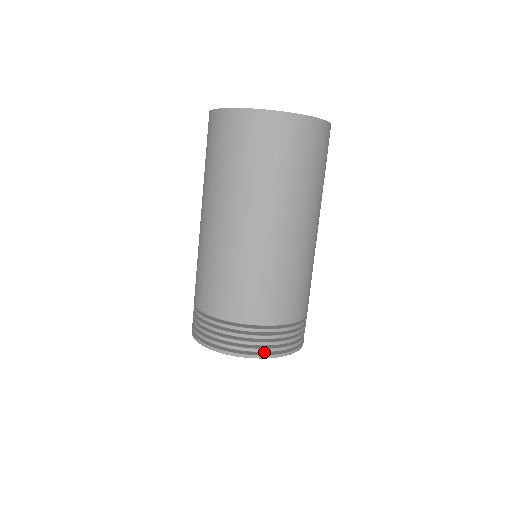
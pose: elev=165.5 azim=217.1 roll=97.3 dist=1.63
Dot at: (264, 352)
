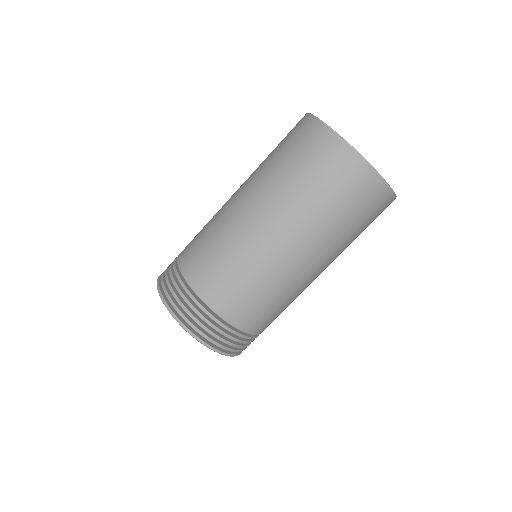
Dot at: (178, 314)
